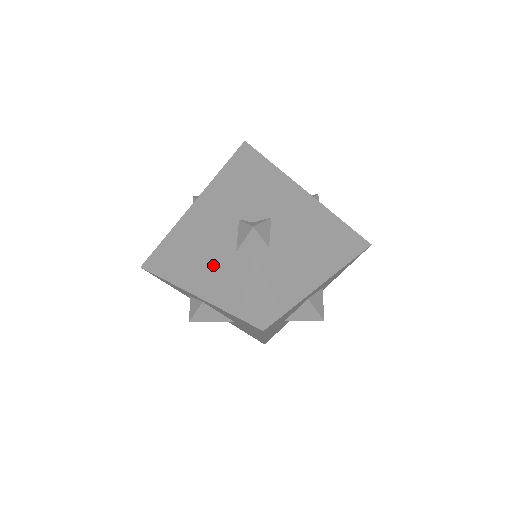
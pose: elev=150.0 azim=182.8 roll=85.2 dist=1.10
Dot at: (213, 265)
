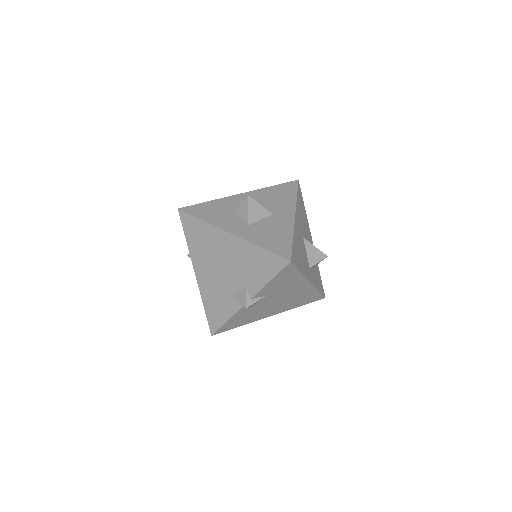
Dot at: (215, 280)
